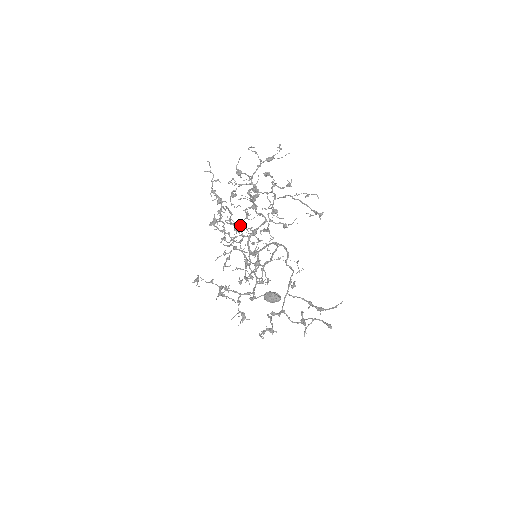
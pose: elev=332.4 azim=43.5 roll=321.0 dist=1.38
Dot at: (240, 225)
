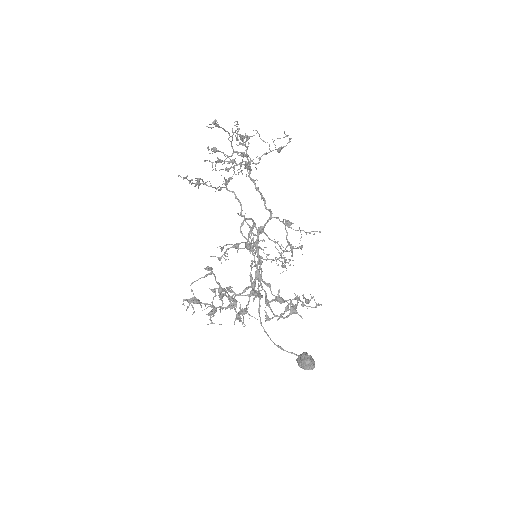
Dot at: occluded
